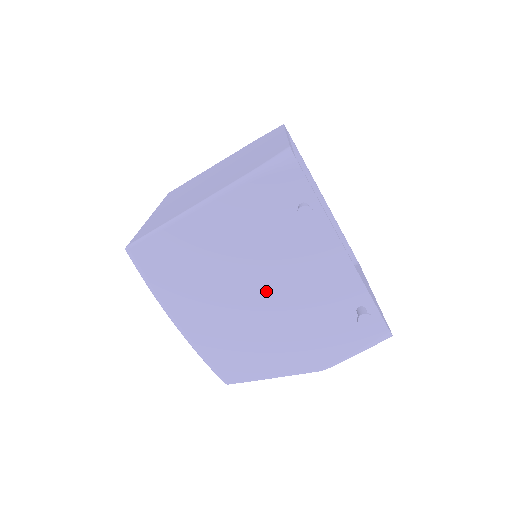
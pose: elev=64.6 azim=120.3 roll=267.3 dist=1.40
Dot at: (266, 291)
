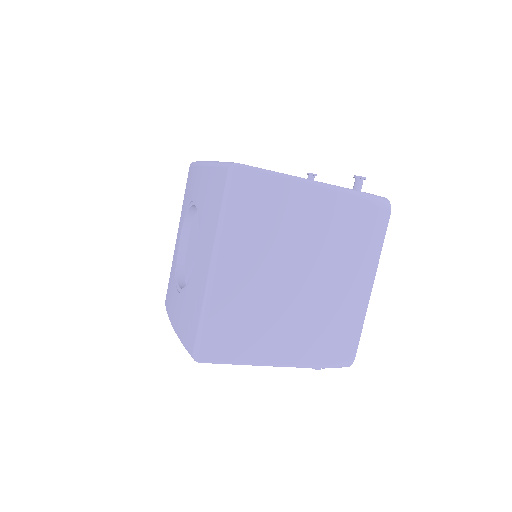
Dot at: occluded
